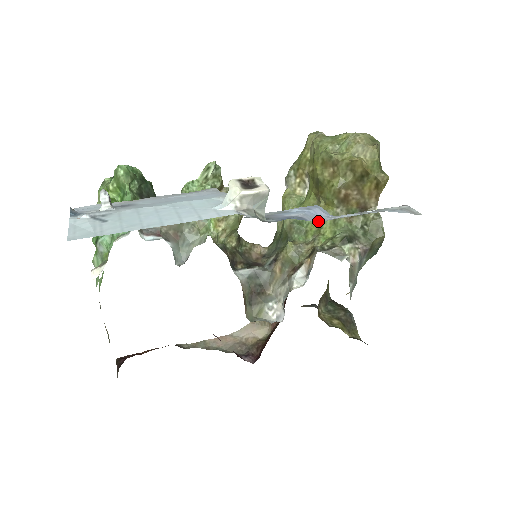
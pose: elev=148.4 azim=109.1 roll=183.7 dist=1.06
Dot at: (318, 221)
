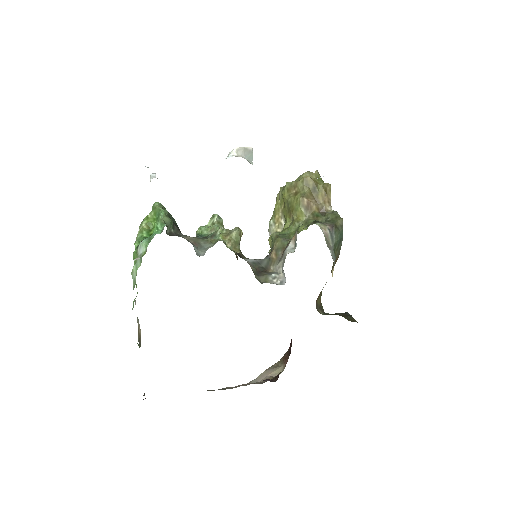
Dot at: (295, 229)
